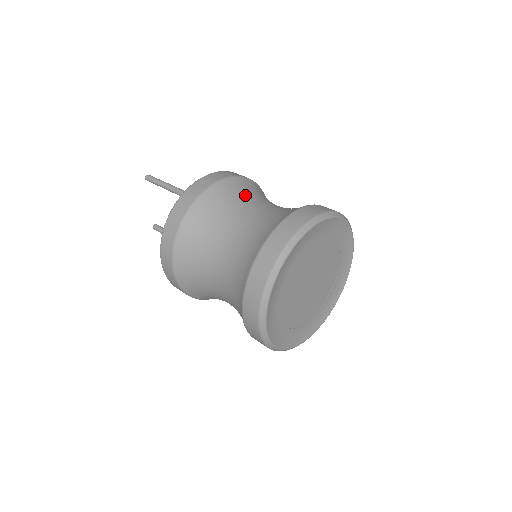
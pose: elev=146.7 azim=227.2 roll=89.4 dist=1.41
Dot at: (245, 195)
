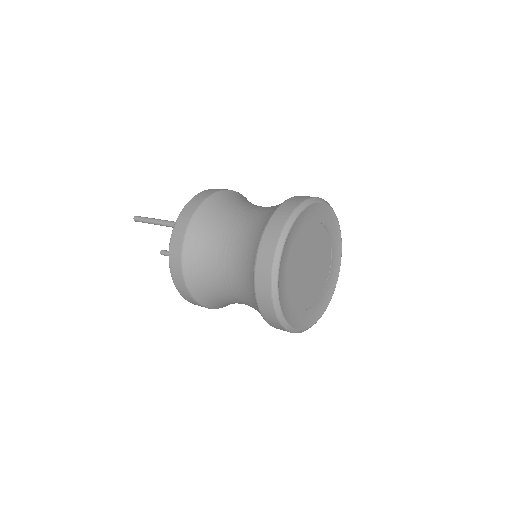
Dot at: (223, 212)
